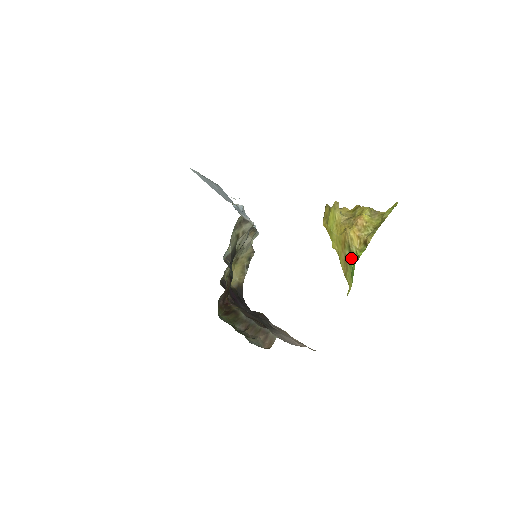
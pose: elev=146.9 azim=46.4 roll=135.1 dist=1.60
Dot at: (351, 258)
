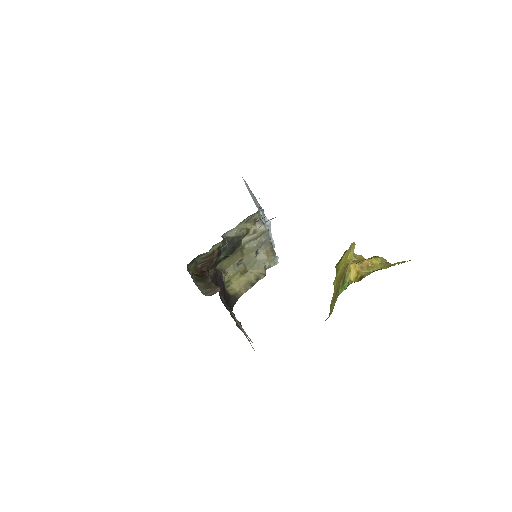
Dot at: (341, 288)
